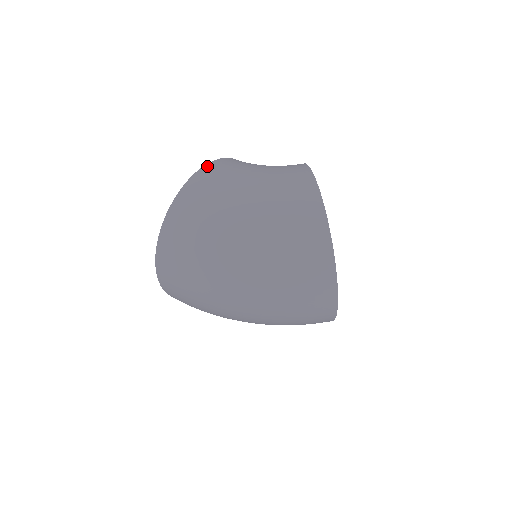
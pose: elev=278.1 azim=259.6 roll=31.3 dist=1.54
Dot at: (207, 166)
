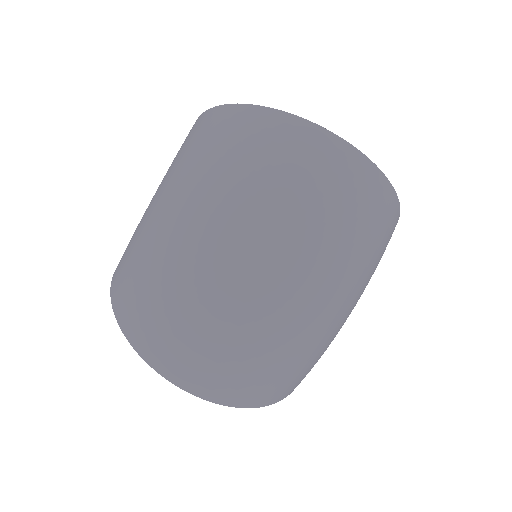
Dot at: occluded
